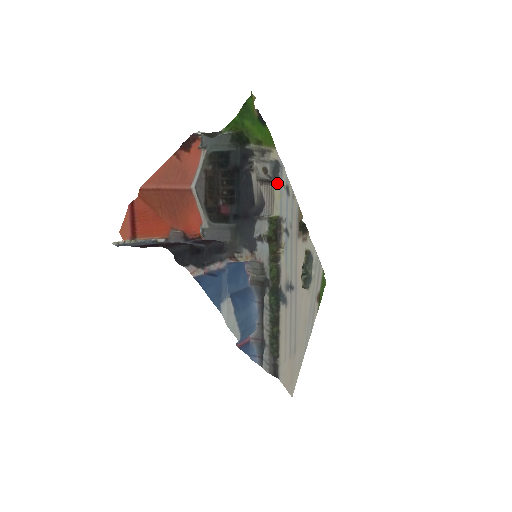
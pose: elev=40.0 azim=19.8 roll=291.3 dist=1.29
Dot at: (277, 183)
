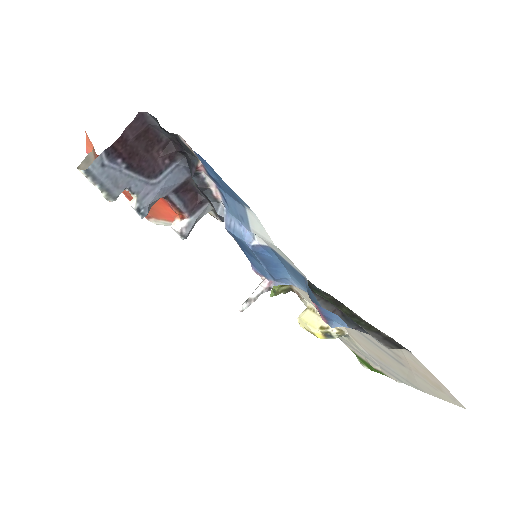
Dot at: occluded
